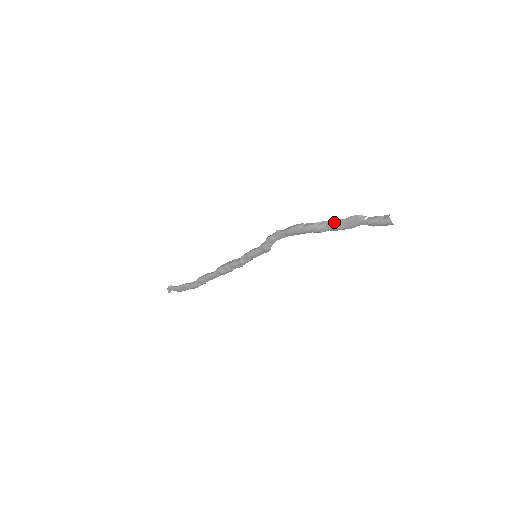
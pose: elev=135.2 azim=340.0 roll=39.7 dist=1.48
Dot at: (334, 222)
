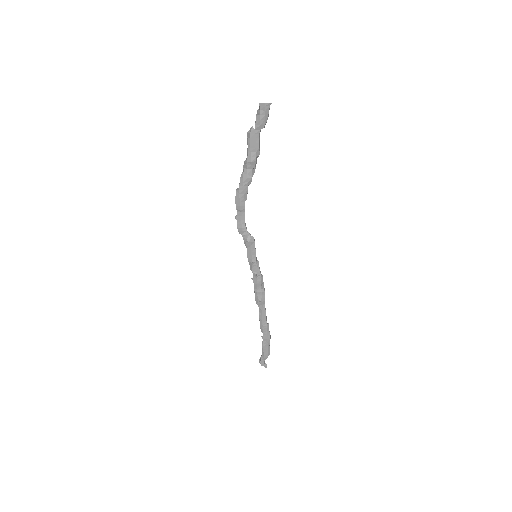
Dot at: (246, 159)
